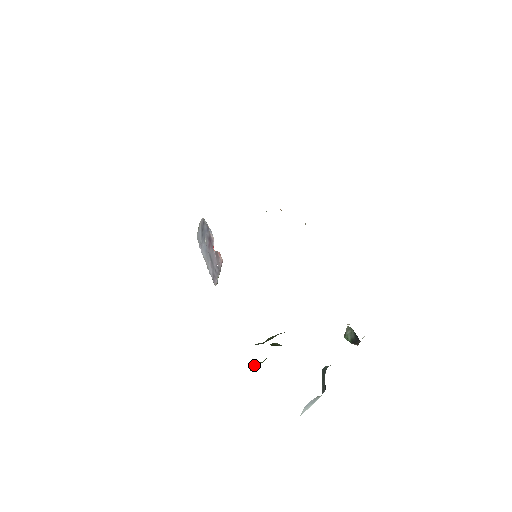
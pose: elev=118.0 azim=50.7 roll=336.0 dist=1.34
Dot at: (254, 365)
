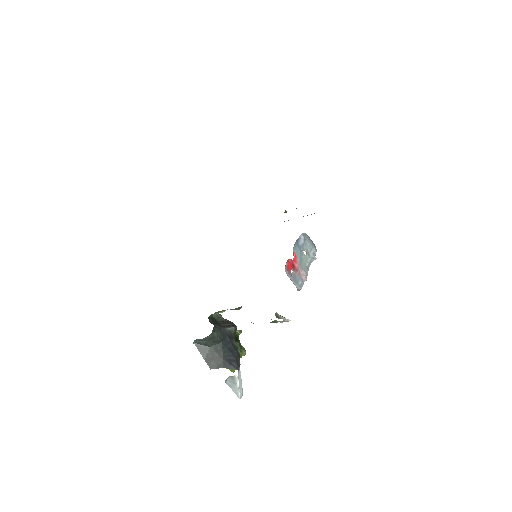
Dot at: occluded
